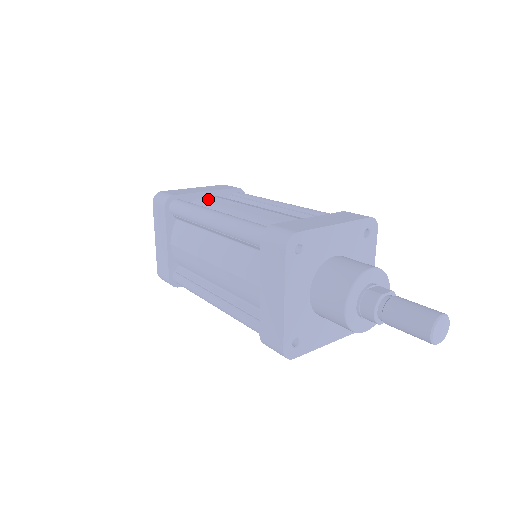
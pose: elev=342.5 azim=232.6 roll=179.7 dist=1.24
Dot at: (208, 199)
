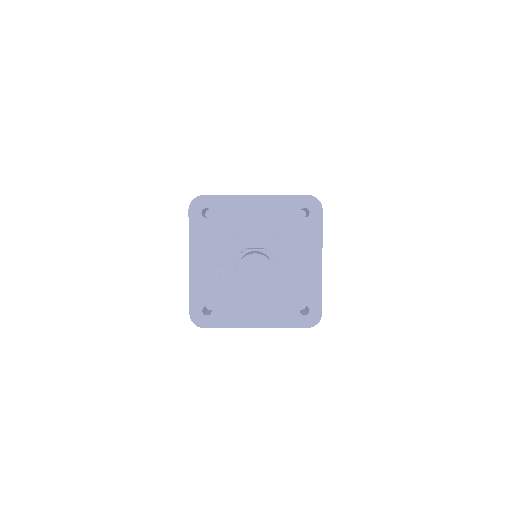
Dot at: occluded
